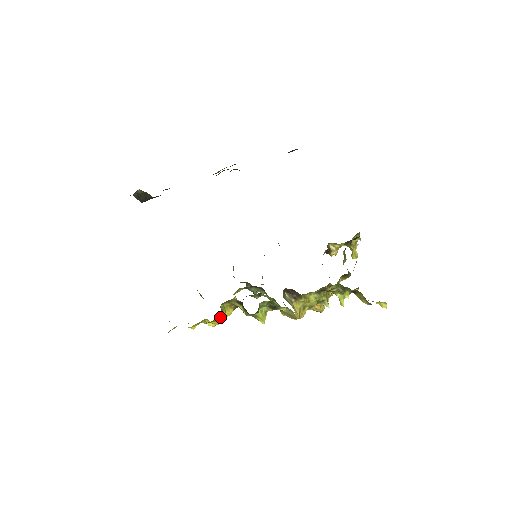
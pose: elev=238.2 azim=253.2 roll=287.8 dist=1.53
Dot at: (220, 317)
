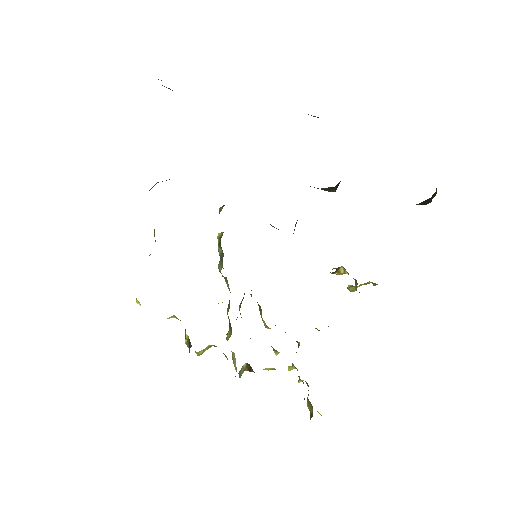
Dot at: occluded
